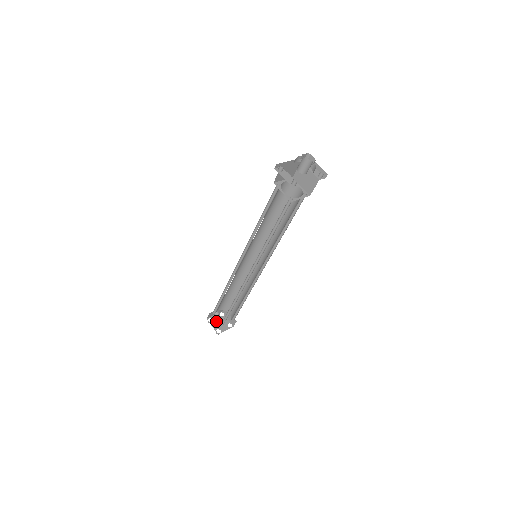
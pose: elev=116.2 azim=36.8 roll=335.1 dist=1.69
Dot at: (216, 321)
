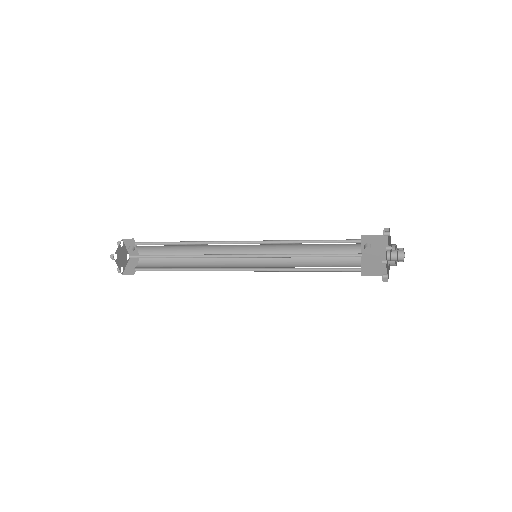
Dot at: (122, 251)
